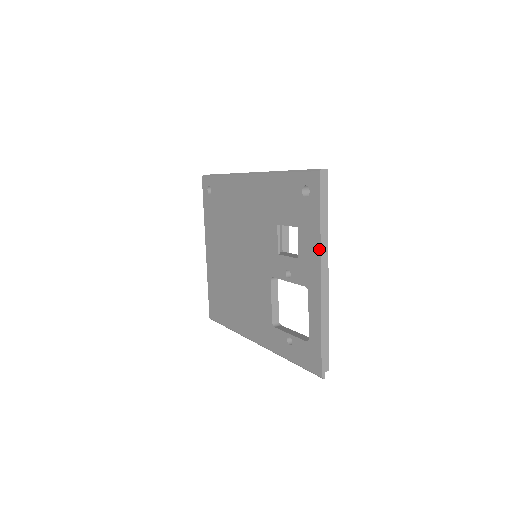
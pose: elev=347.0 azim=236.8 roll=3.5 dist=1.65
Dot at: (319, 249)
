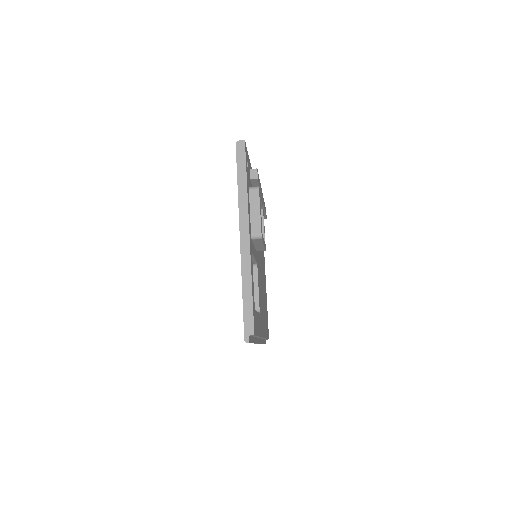
Dot at: occluded
